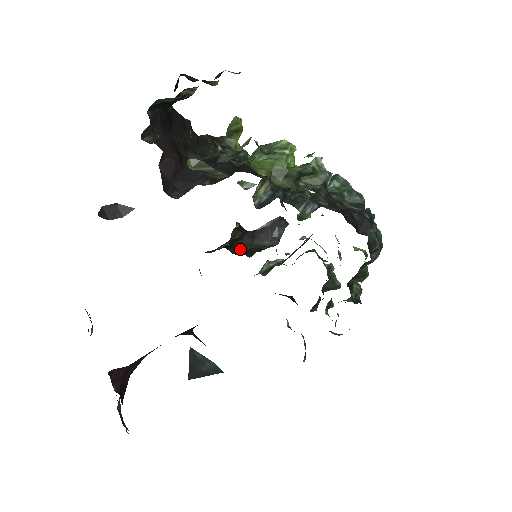
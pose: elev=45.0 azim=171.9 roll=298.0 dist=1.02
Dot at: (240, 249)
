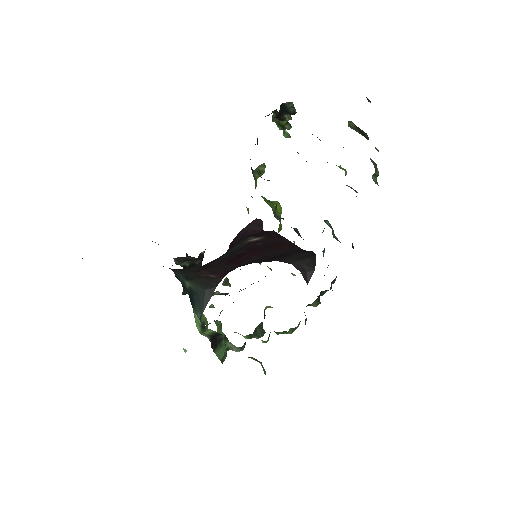
Dot at: occluded
